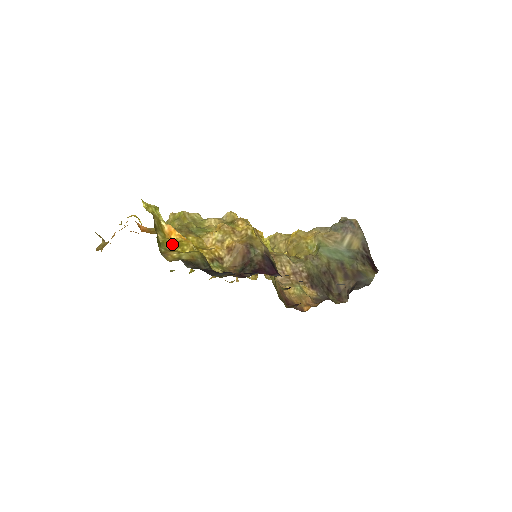
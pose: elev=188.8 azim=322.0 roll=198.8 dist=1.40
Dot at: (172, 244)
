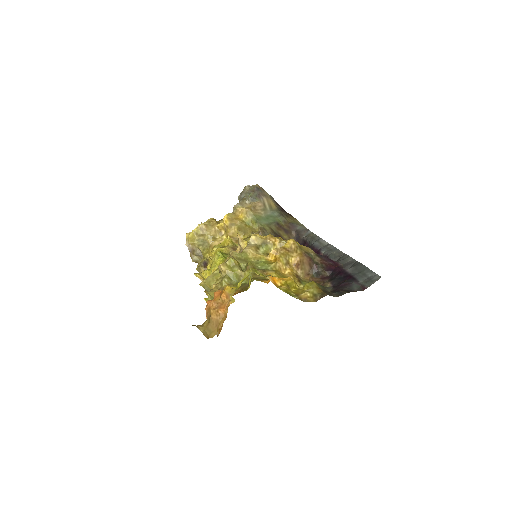
Dot at: (288, 289)
